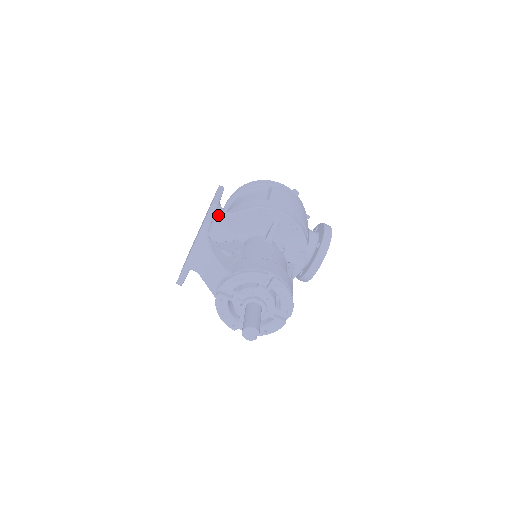
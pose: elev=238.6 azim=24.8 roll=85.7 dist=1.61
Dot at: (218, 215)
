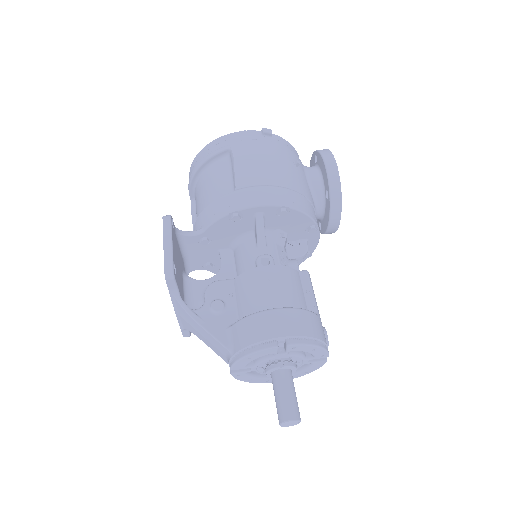
Dot at: (184, 241)
